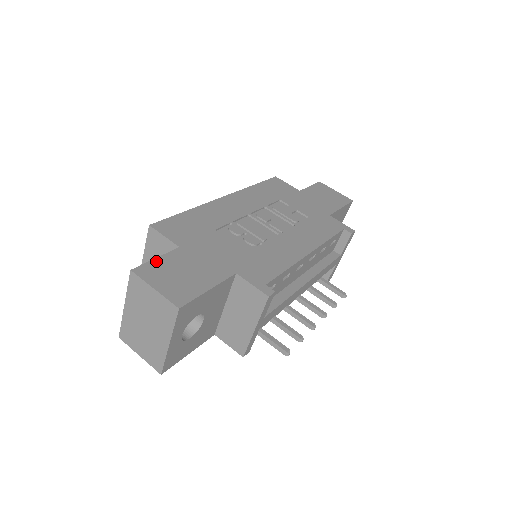
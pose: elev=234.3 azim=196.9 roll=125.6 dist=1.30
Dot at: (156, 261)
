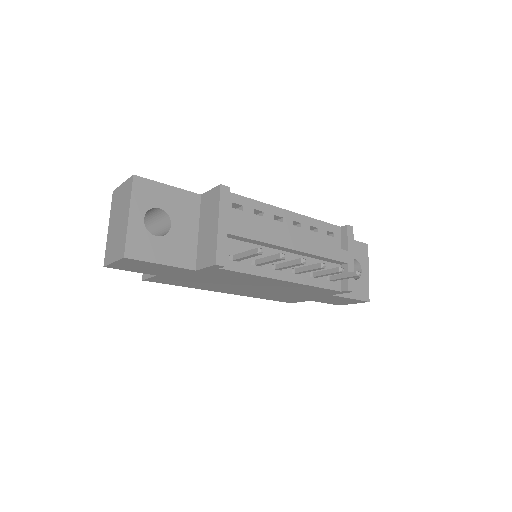
Dot at: occluded
